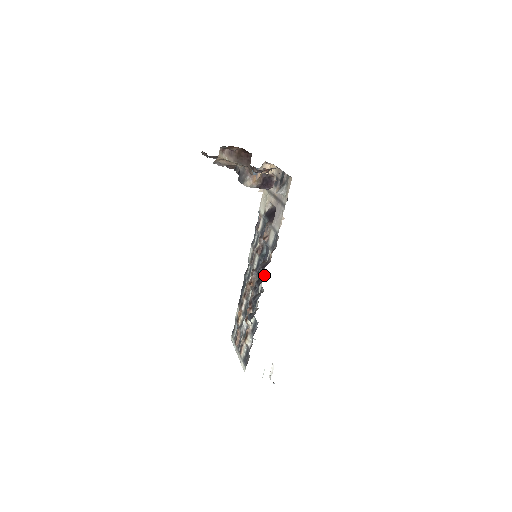
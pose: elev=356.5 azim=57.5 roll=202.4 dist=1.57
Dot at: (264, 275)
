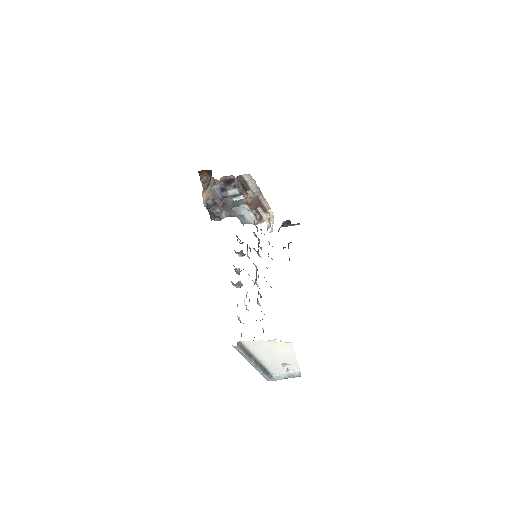
Dot at: (247, 246)
